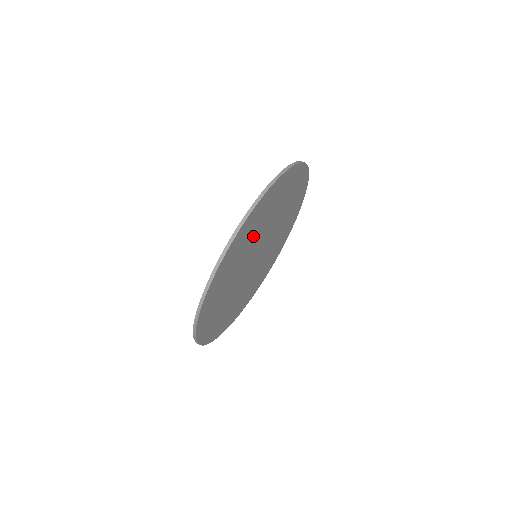
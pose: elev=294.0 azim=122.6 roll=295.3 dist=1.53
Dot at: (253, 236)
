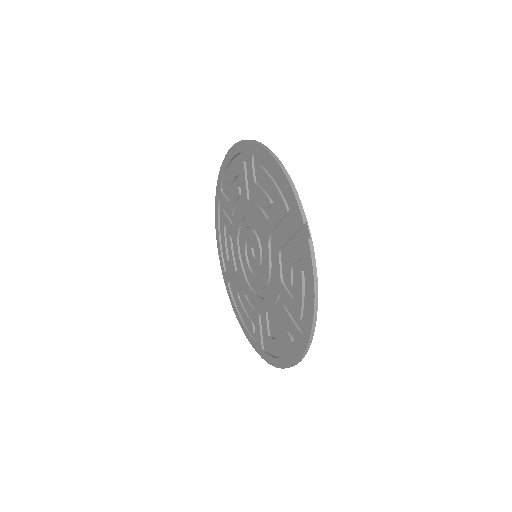
Dot at: (242, 199)
